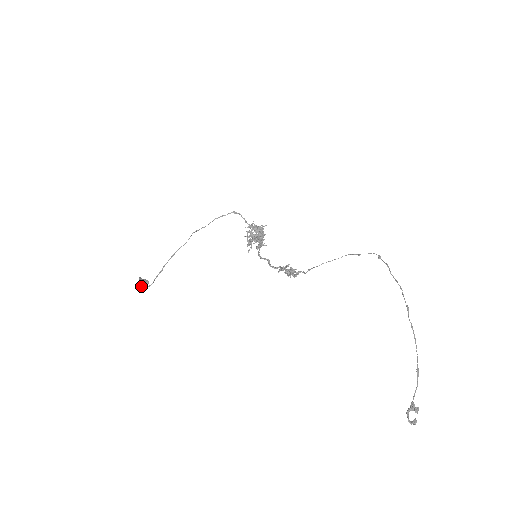
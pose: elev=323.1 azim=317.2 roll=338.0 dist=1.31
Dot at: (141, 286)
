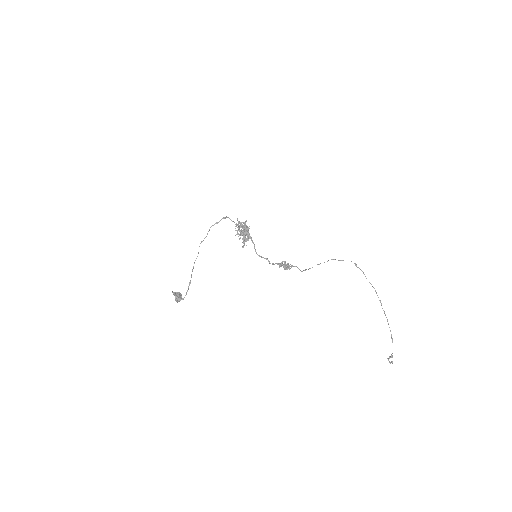
Dot at: (178, 300)
